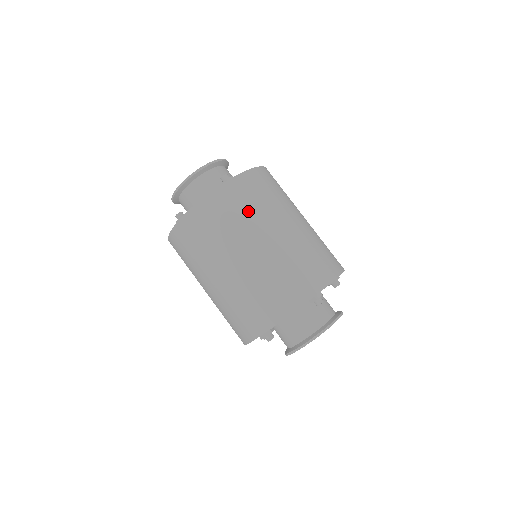
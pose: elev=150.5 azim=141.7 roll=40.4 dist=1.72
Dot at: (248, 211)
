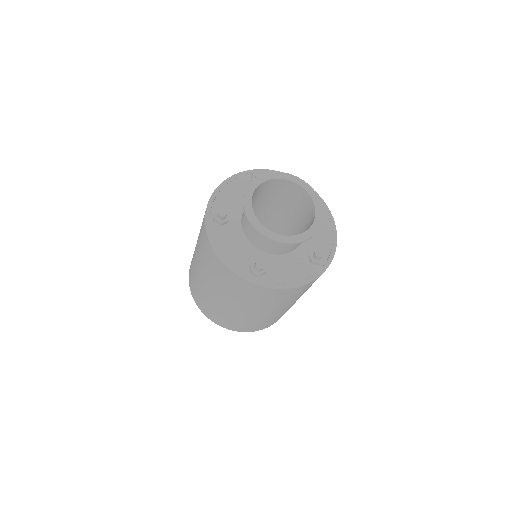
Dot at: occluded
